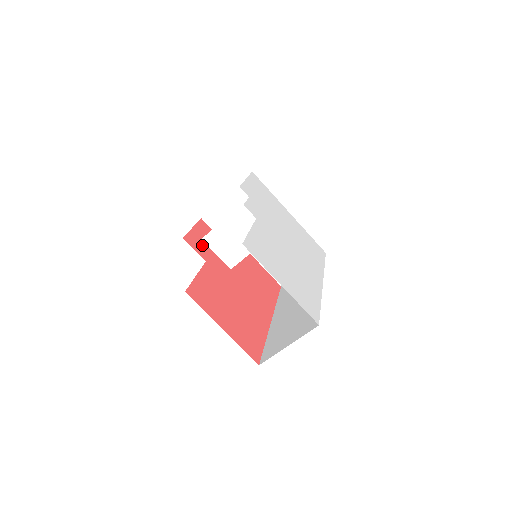
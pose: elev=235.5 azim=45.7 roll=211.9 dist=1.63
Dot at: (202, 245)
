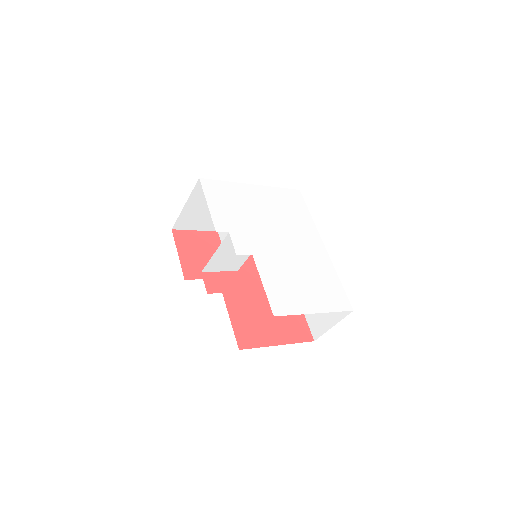
Dot at: (207, 278)
